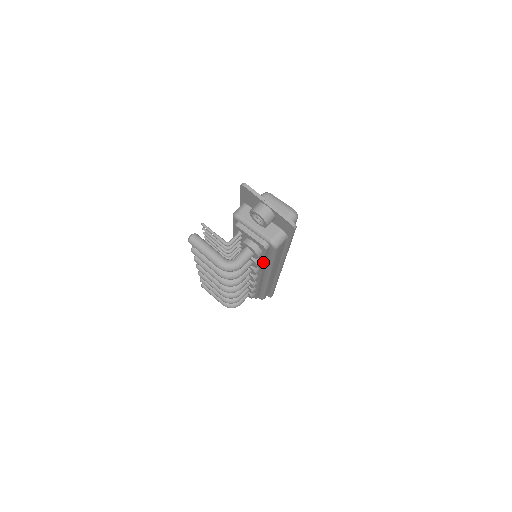
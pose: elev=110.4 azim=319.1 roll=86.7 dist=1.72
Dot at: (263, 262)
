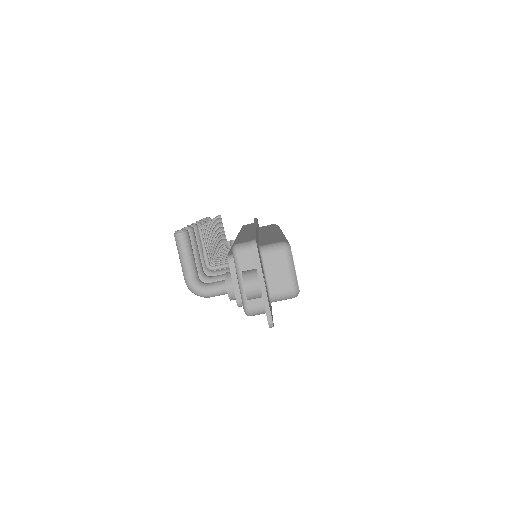
Dot at: occluded
